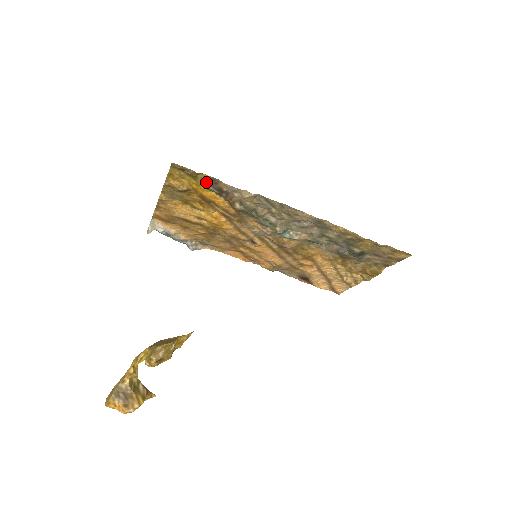
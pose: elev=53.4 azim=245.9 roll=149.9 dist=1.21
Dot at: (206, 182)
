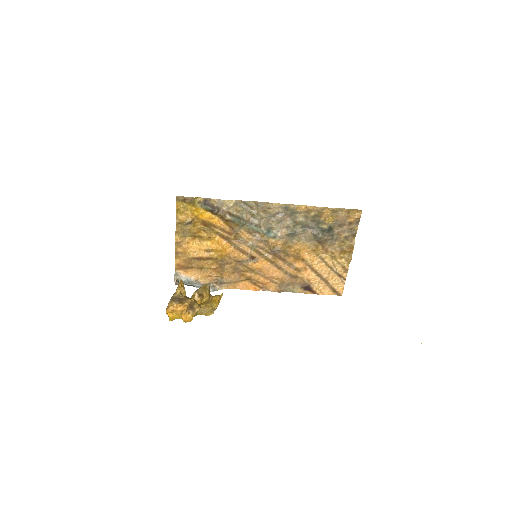
Dot at: (202, 205)
